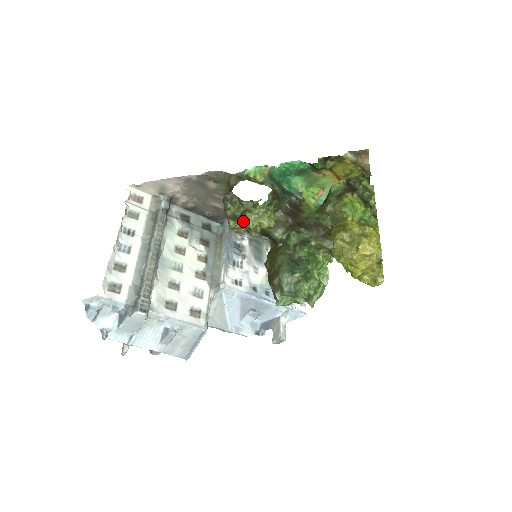
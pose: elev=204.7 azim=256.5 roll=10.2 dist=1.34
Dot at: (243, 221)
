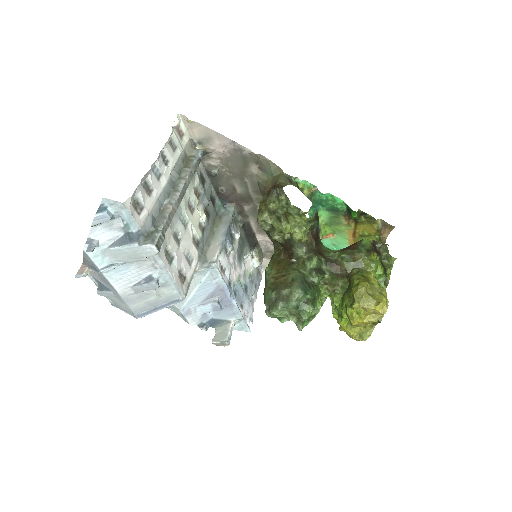
Dot at: (281, 221)
